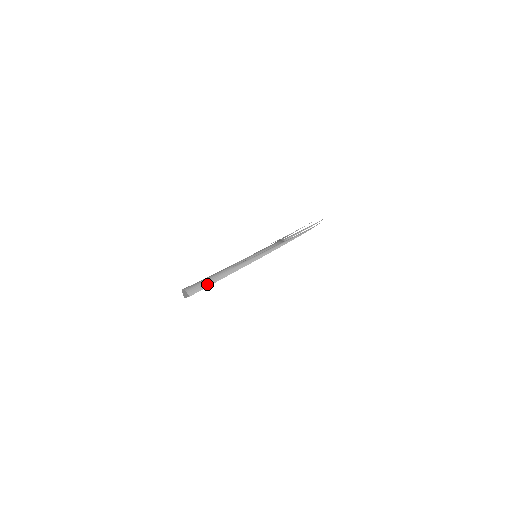
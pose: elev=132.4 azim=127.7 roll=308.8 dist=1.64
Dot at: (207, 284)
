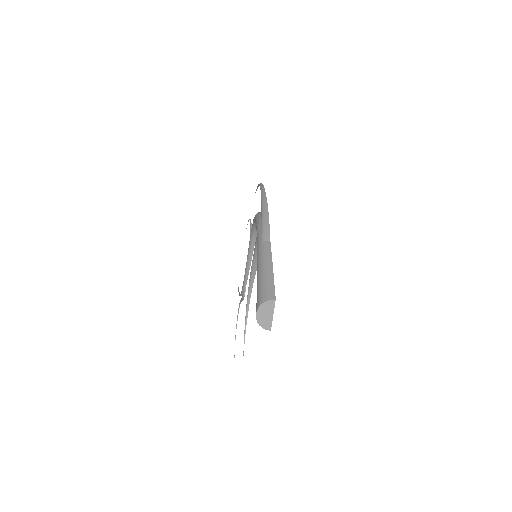
Dot at: (269, 272)
